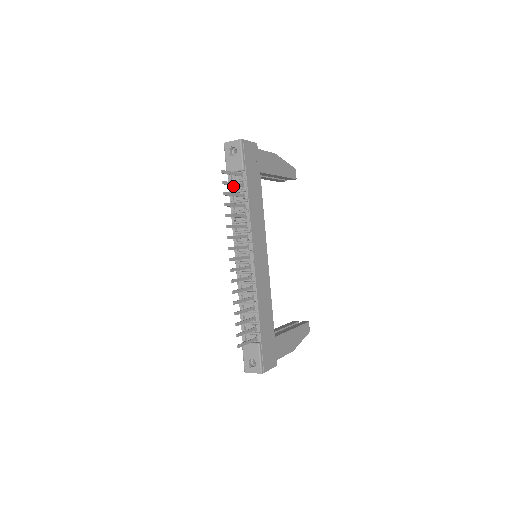
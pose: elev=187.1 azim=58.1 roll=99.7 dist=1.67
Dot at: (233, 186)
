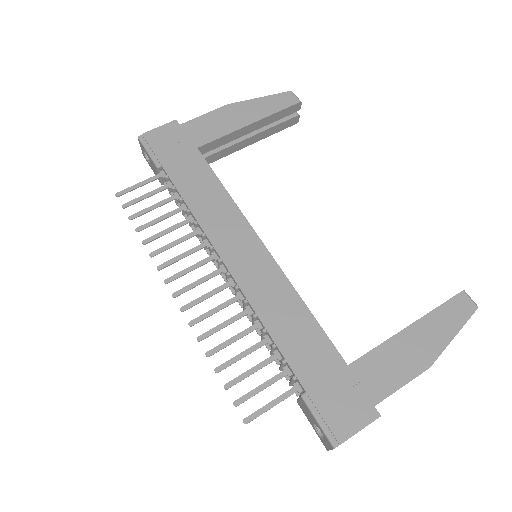
Dot at: occluded
